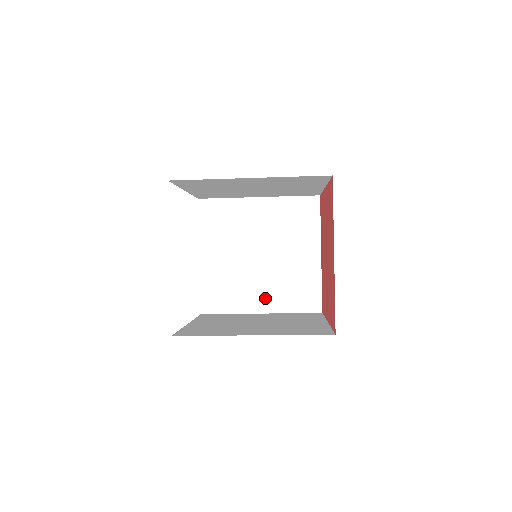
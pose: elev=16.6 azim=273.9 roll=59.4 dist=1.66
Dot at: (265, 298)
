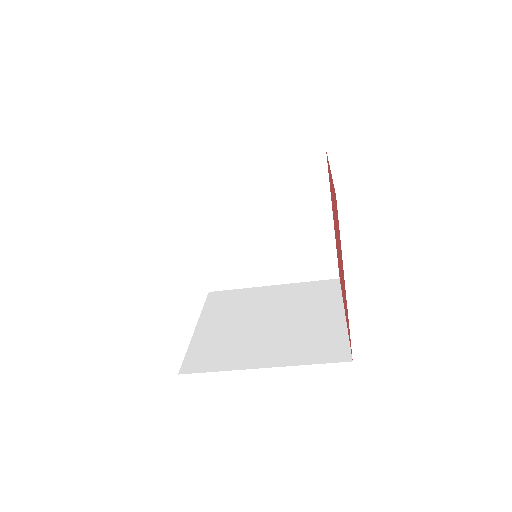
Dot at: (275, 270)
